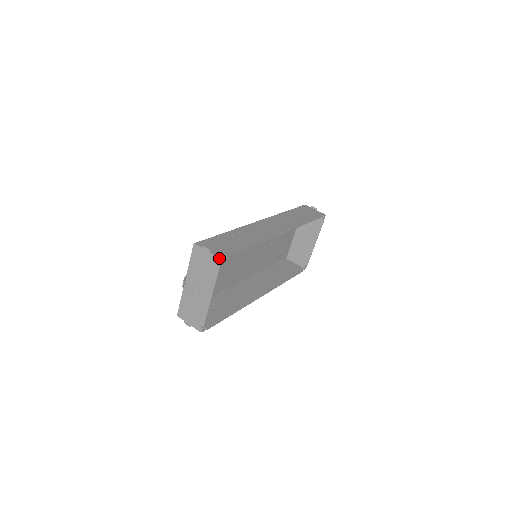
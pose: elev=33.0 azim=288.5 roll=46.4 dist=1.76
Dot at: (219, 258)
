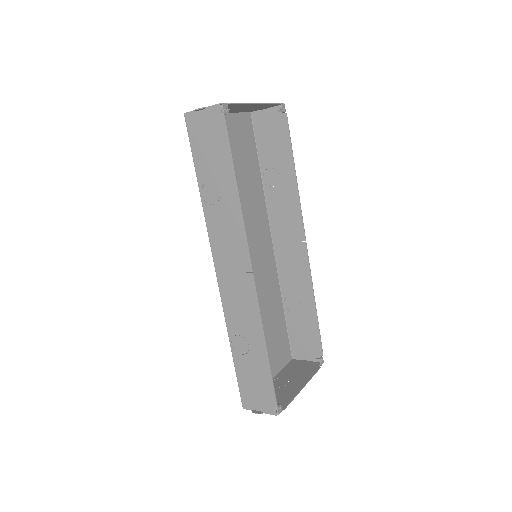
Dot at: (282, 104)
